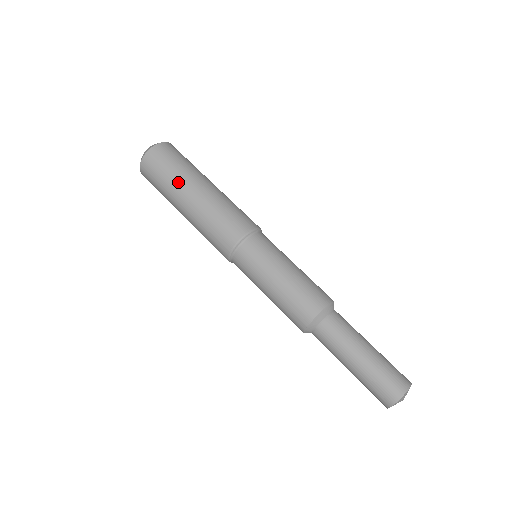
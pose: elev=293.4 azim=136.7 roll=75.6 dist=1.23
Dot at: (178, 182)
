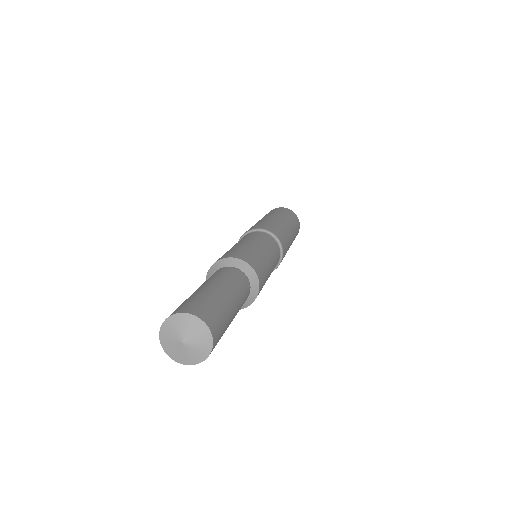
Dot at: (281, 215)
